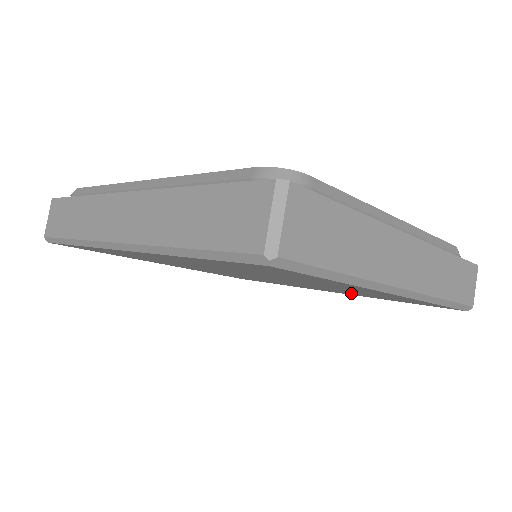
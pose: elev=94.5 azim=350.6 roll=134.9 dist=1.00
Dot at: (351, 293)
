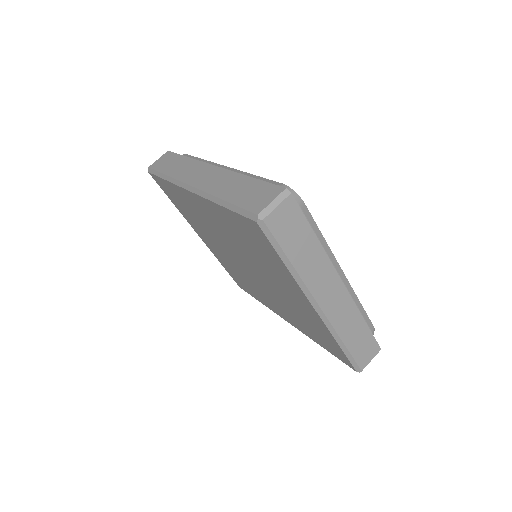
Dot at: (297, 320)
